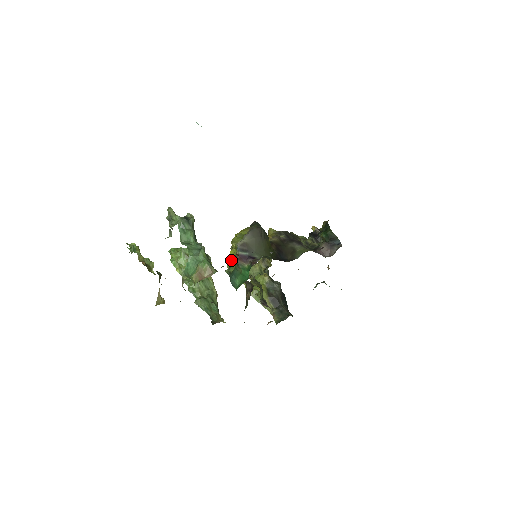
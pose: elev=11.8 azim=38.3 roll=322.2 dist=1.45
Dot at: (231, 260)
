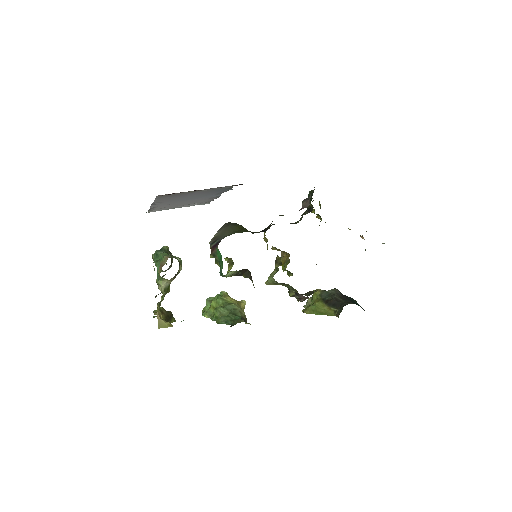
Dot at: occluded
